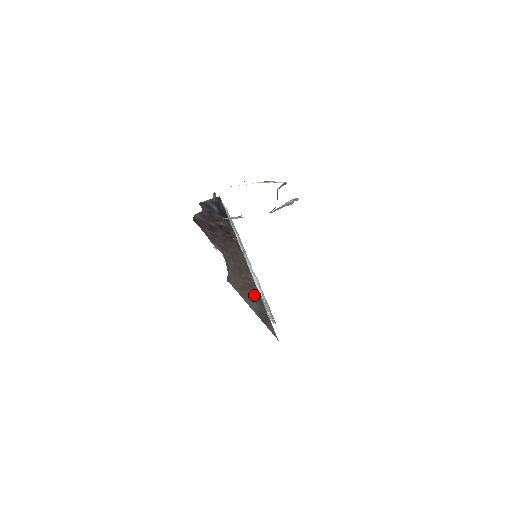
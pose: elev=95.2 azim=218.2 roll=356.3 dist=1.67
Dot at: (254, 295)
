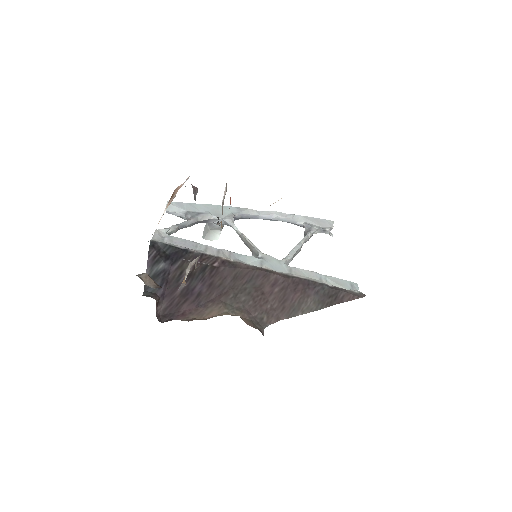
Dot at: (298, 291)
